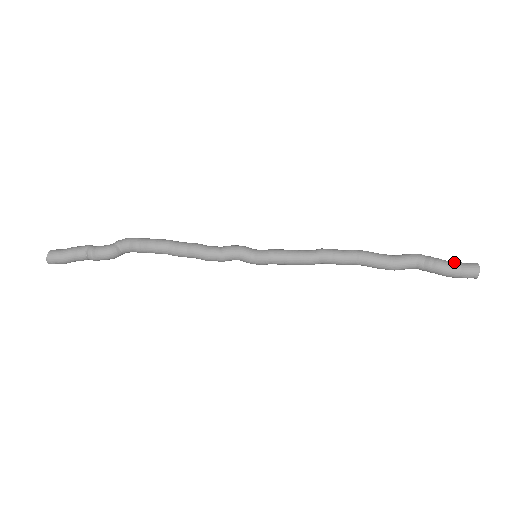
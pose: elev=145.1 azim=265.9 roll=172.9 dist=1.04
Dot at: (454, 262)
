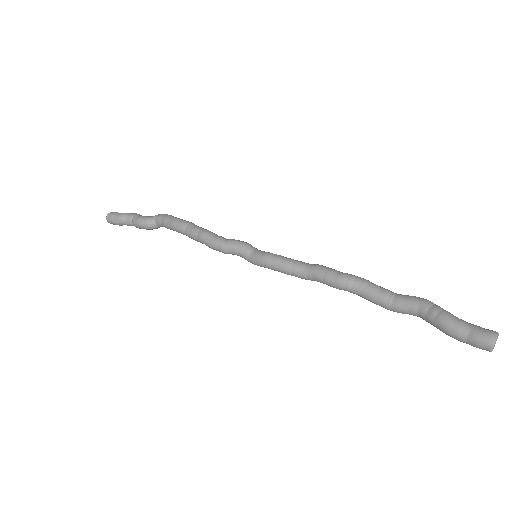
Dot at: (466, 322)
